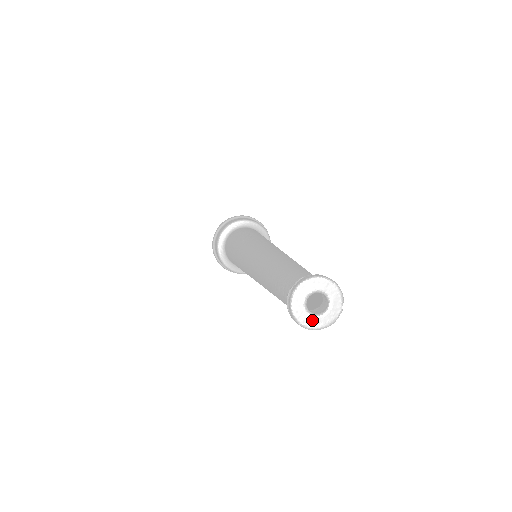
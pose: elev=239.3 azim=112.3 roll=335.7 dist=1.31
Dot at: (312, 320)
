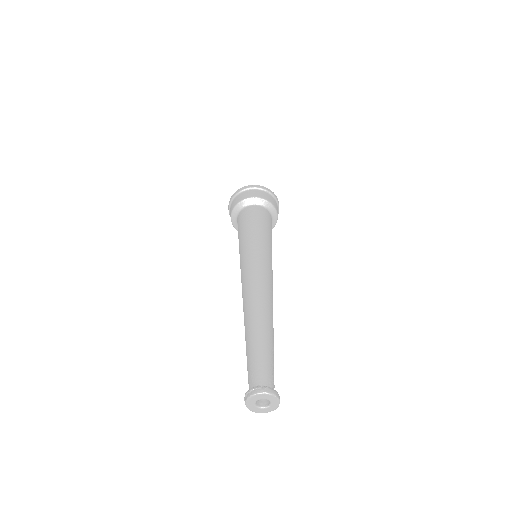
Dot at: (259, 410)
